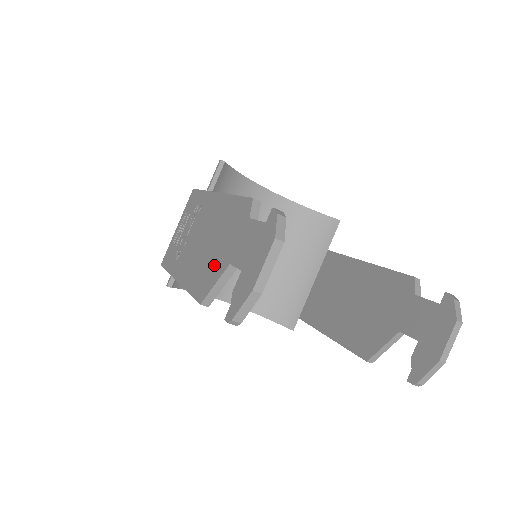
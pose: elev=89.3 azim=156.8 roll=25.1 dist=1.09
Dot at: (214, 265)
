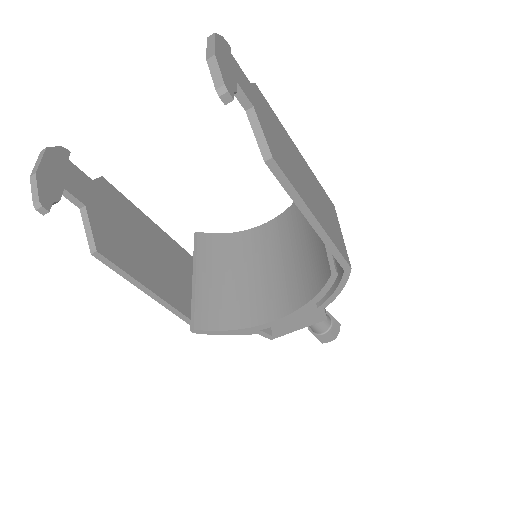
Dot at: occluded
